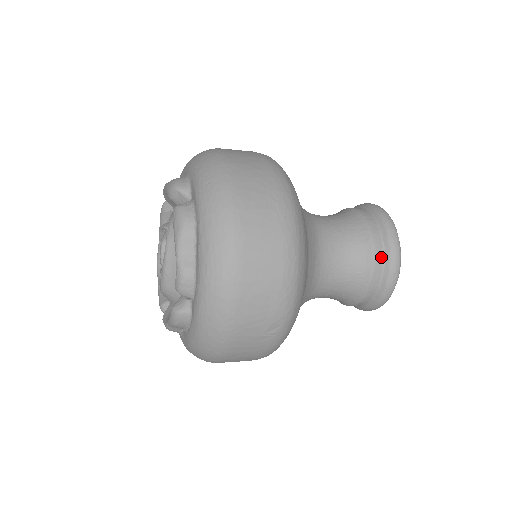
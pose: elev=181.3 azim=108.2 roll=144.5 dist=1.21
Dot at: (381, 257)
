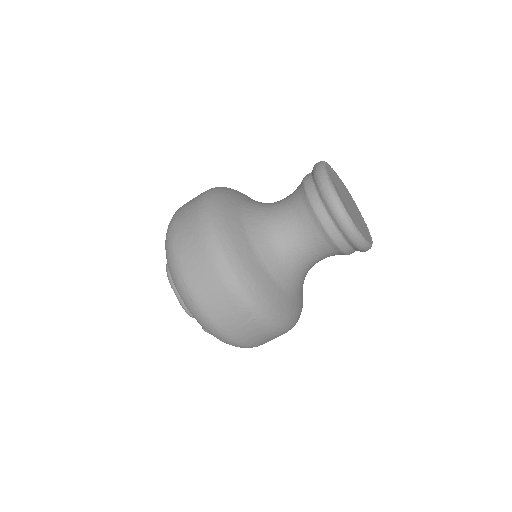
Dot at: (324, 213)
